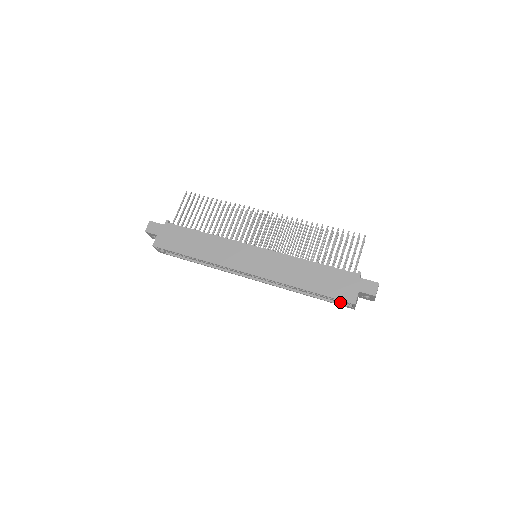
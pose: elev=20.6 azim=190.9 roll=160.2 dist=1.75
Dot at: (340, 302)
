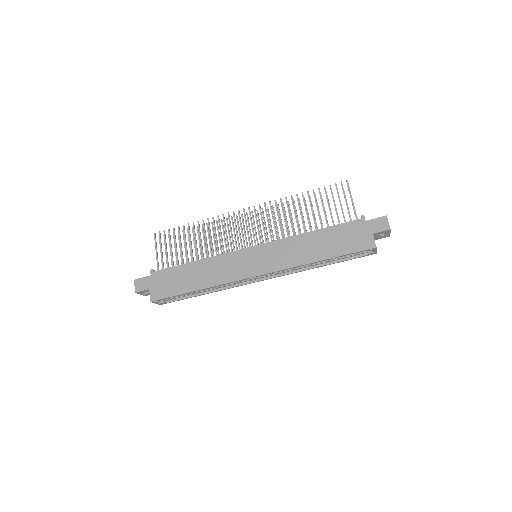
Dot at: (359, 254)
